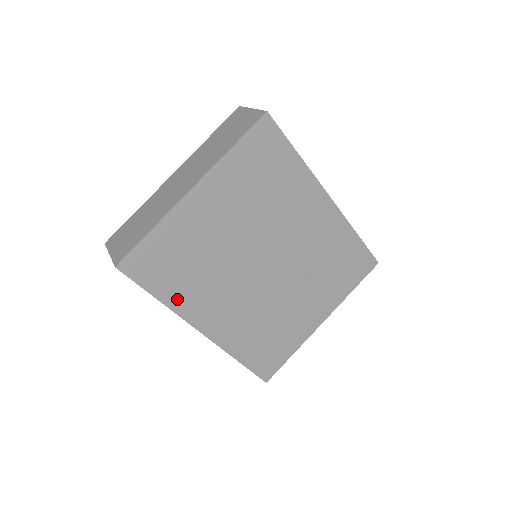
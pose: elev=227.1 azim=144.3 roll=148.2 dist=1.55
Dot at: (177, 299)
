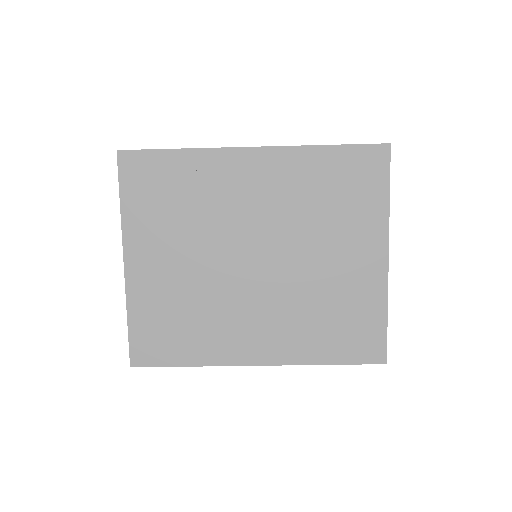
Dot at: (204, 354)
